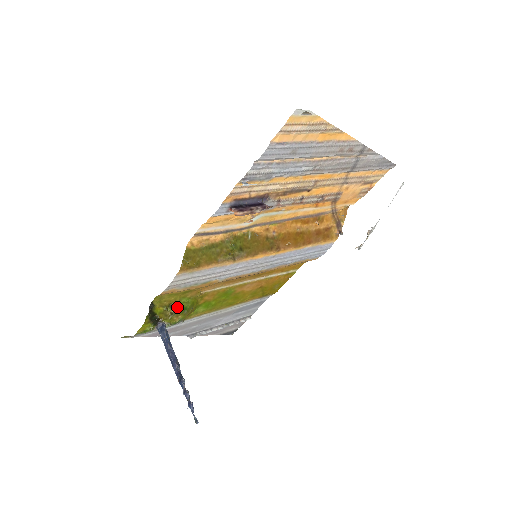
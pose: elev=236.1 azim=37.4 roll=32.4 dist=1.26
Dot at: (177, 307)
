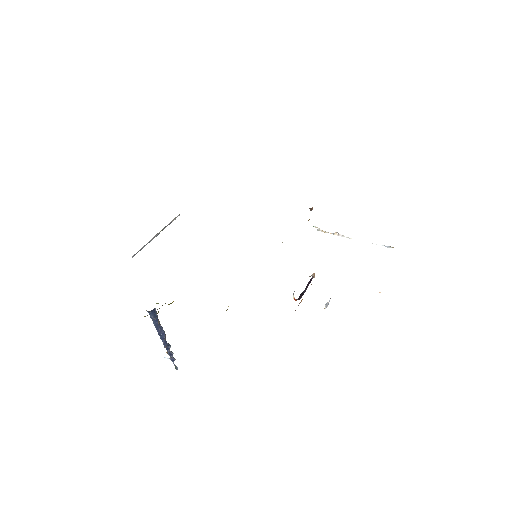
Dot at: occluded
